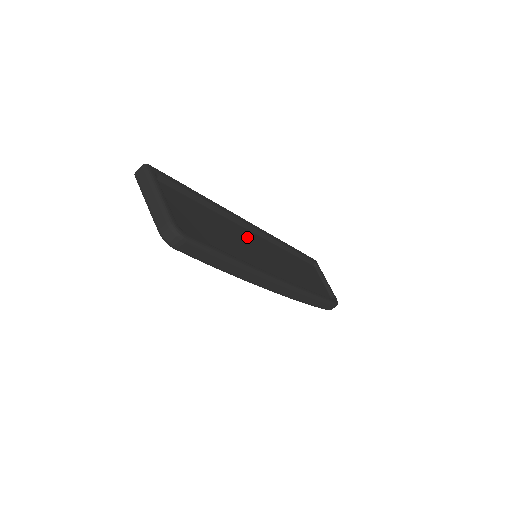
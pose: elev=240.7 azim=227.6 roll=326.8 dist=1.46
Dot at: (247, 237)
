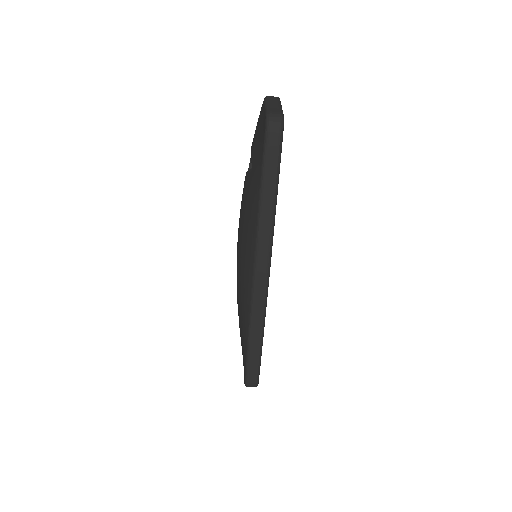
Dot at: occluded
